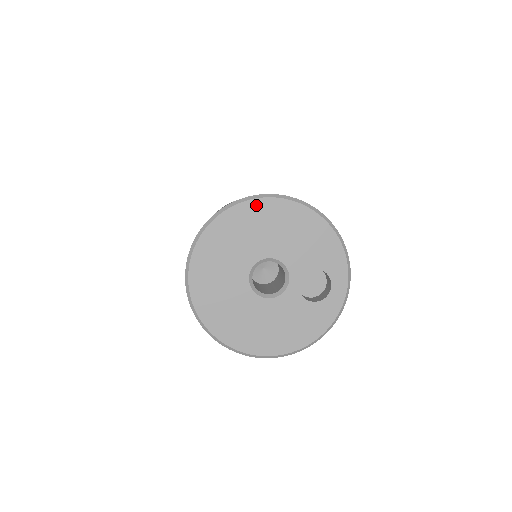
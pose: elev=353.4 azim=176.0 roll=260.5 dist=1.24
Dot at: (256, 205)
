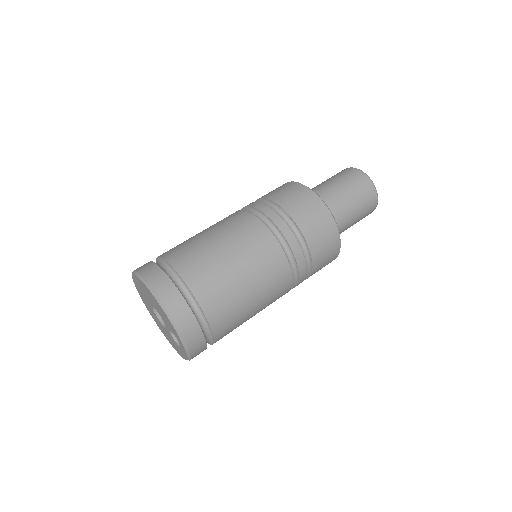
Dot at: (143, 284)
